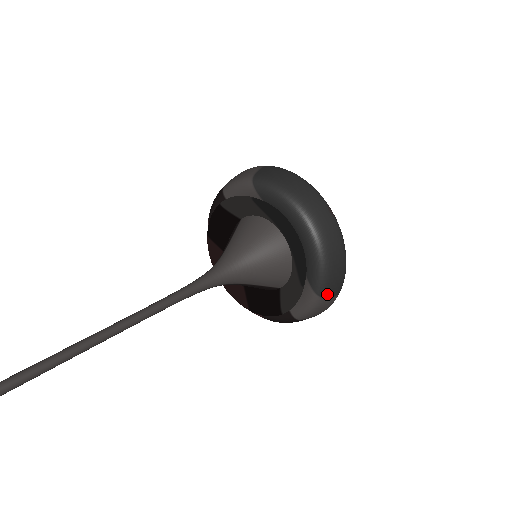
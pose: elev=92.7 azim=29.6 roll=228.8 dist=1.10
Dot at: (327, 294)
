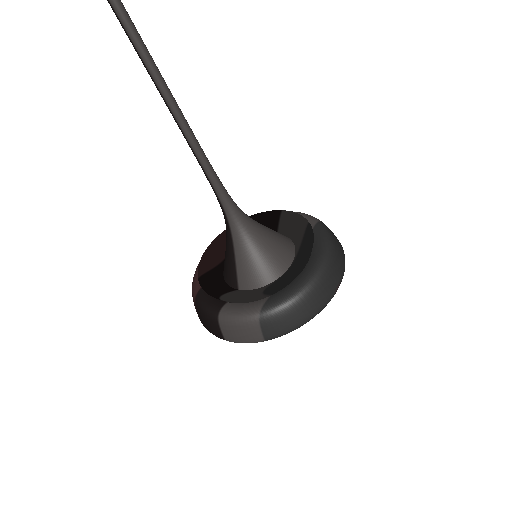
Dot at: (265, 323)
